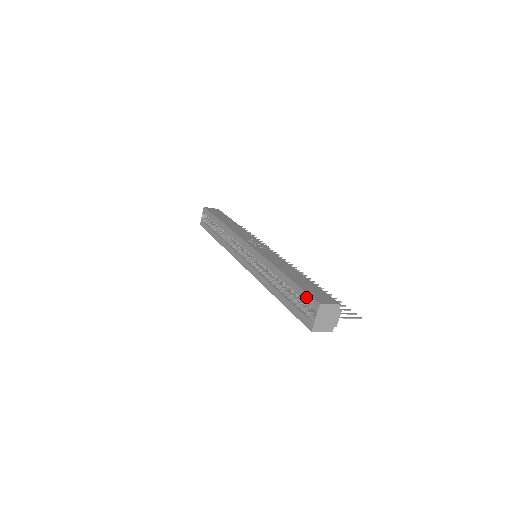
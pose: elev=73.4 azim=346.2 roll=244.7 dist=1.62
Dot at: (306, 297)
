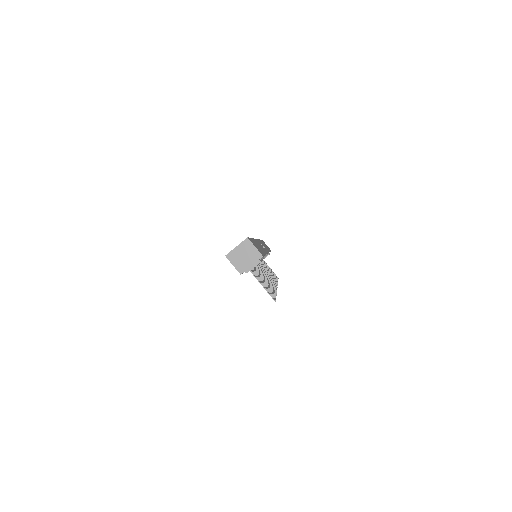
Dot at: occluded
